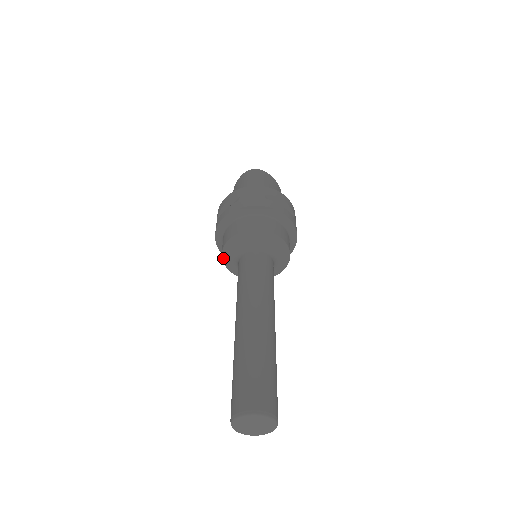
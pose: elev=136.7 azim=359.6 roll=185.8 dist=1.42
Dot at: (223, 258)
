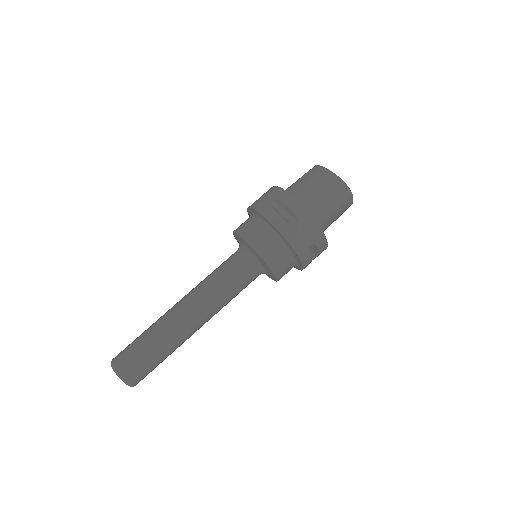
Dot at: (236, 233)
